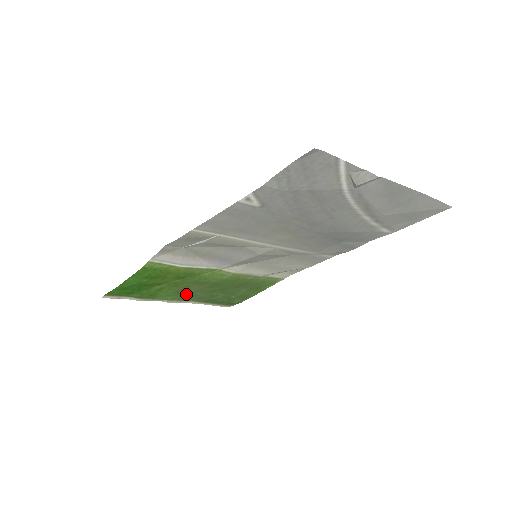
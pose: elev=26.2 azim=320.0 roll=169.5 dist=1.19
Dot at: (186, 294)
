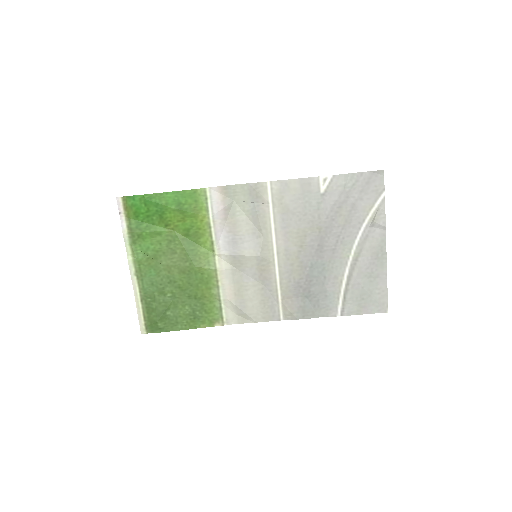
Dot at: (155, 265)
